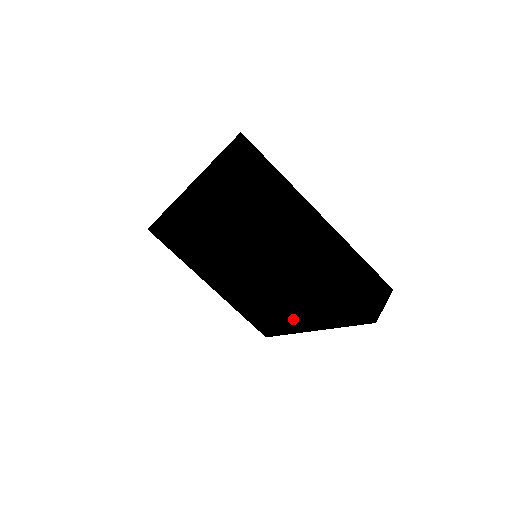
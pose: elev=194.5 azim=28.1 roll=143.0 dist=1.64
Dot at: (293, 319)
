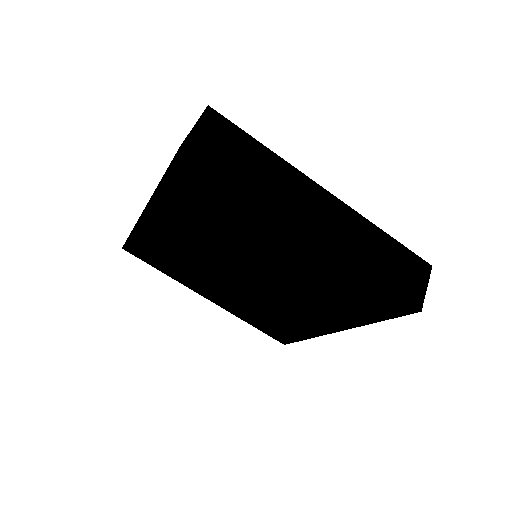
Dot at: (314, 321)
